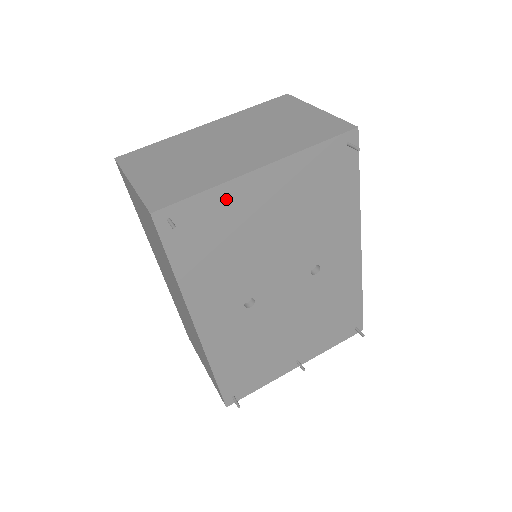
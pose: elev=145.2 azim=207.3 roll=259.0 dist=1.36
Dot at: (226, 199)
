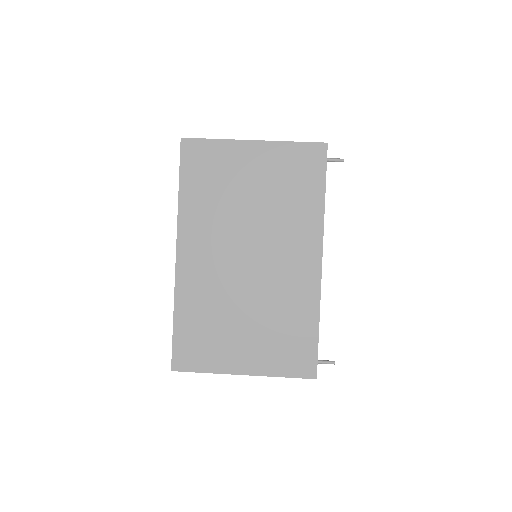
Dot at: occluded
